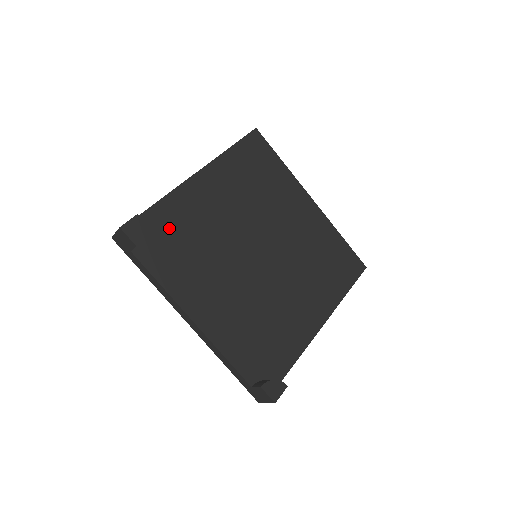
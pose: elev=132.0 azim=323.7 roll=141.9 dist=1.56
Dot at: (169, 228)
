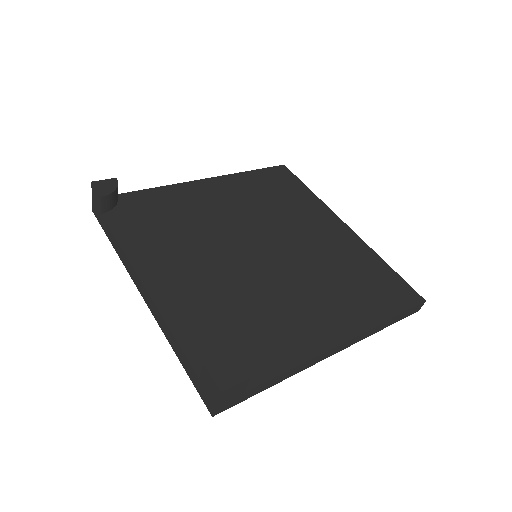
Dot at: (153, 208)
